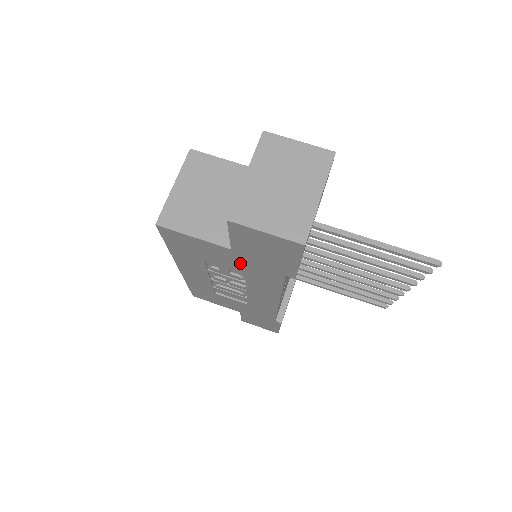
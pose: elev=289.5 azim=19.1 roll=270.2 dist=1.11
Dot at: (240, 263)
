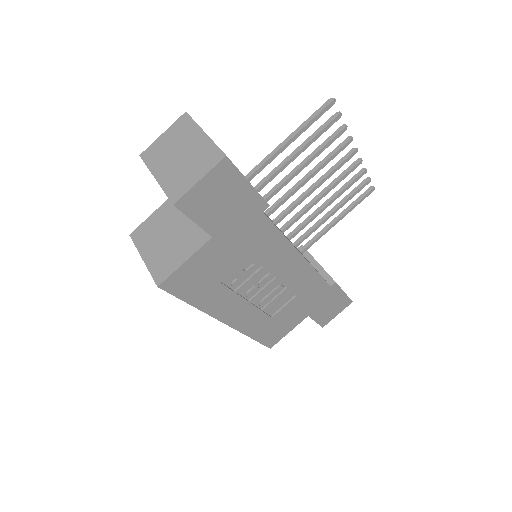
Dot at: (234, 246)
